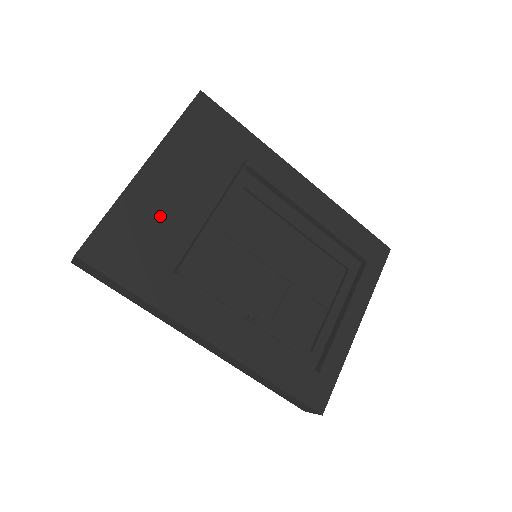
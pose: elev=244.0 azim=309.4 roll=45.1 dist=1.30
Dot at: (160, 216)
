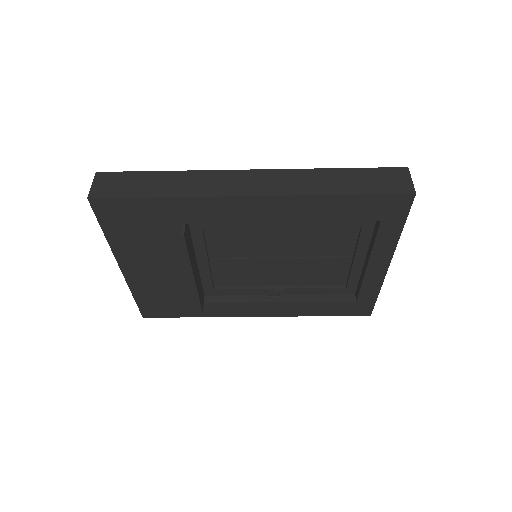
Dot at: (163, 285)
